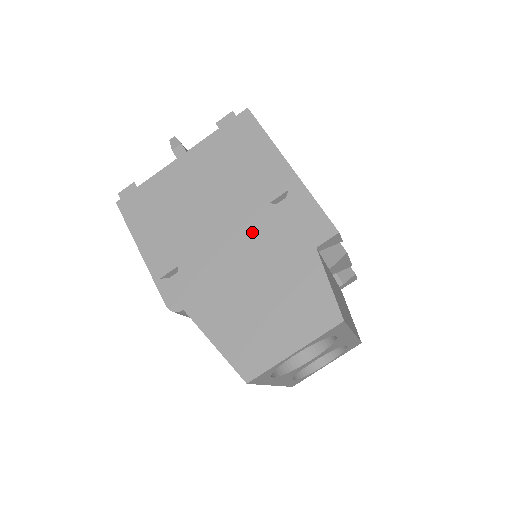
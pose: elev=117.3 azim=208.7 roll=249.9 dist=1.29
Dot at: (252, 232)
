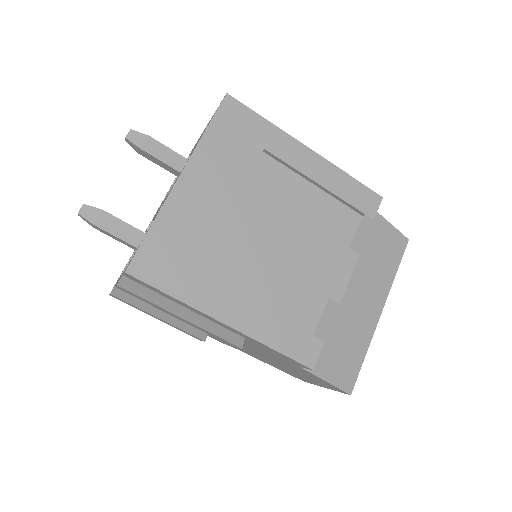
Dot at: occluded
